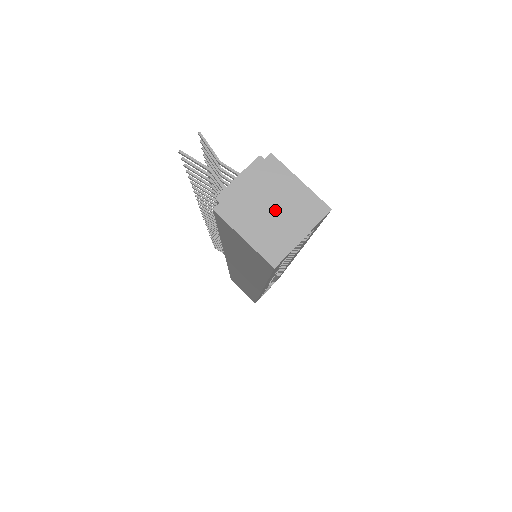
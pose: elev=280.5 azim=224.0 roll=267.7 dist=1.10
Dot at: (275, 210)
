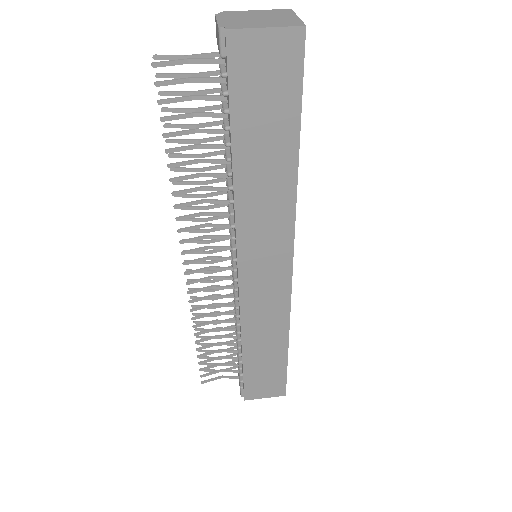
Dot at: (262, 18)
